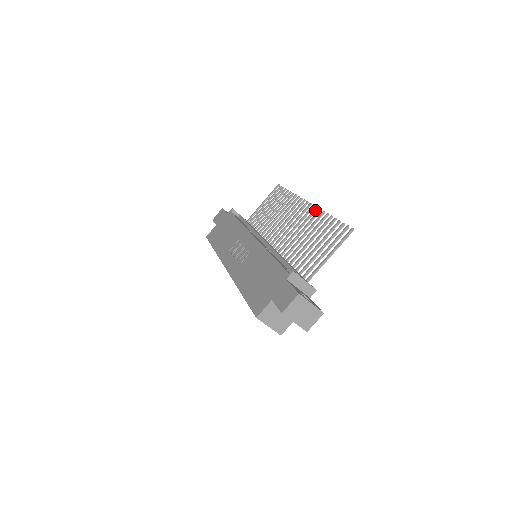
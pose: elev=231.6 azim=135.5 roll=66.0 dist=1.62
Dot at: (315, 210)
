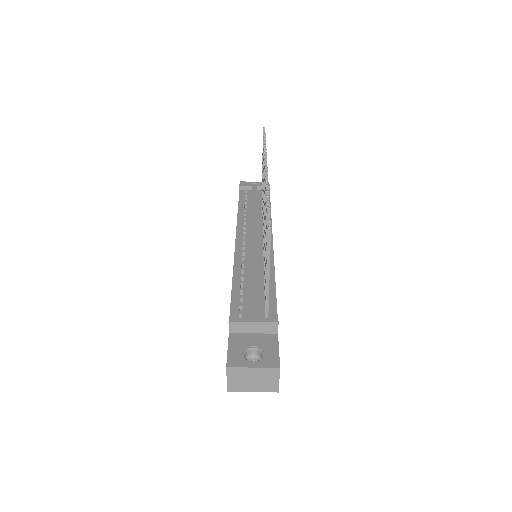
Dot at: occluded
